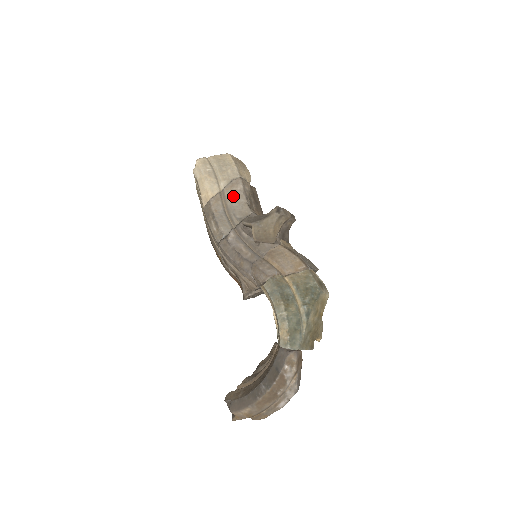
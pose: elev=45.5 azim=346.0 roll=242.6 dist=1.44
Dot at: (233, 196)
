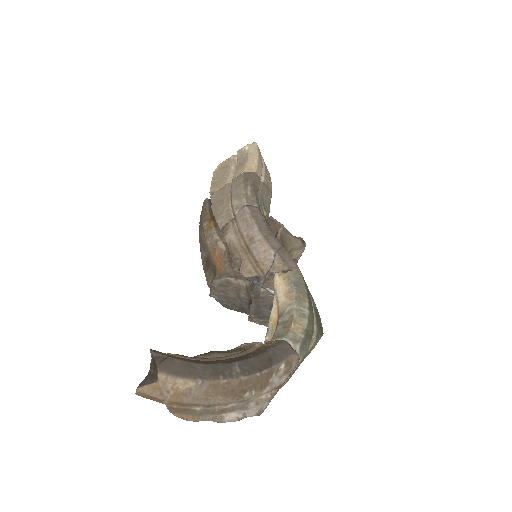
Dot at: (265, 195)
